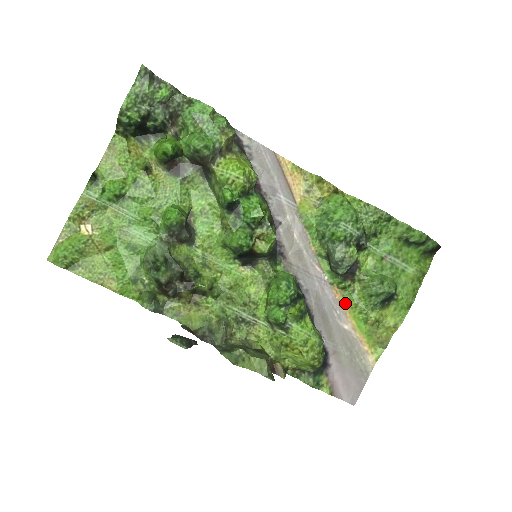
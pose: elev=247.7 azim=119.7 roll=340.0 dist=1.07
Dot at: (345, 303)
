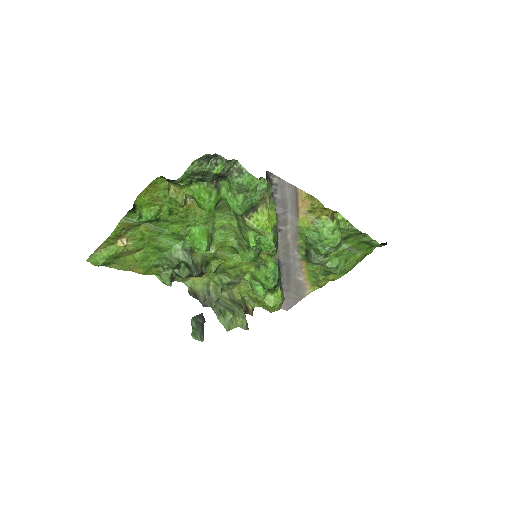
Dot at: (306, 268)
